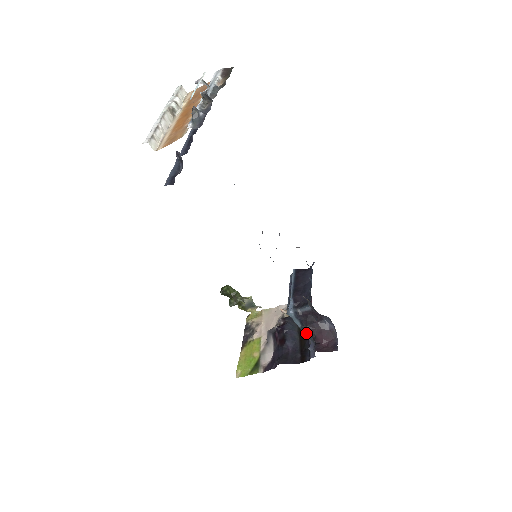
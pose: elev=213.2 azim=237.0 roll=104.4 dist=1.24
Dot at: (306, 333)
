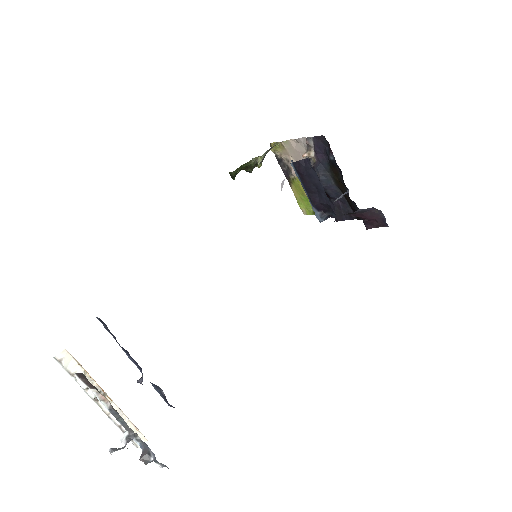
Dot at: occluded
